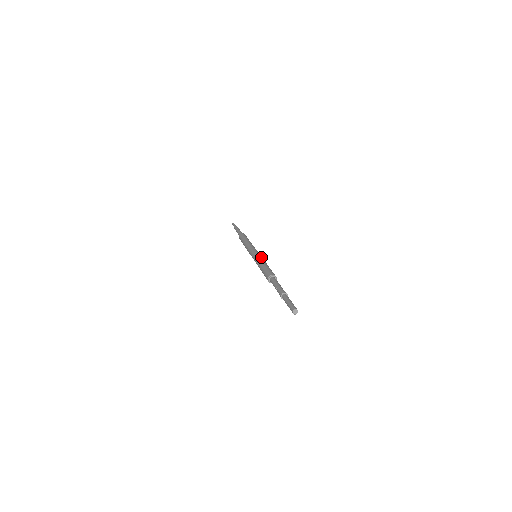
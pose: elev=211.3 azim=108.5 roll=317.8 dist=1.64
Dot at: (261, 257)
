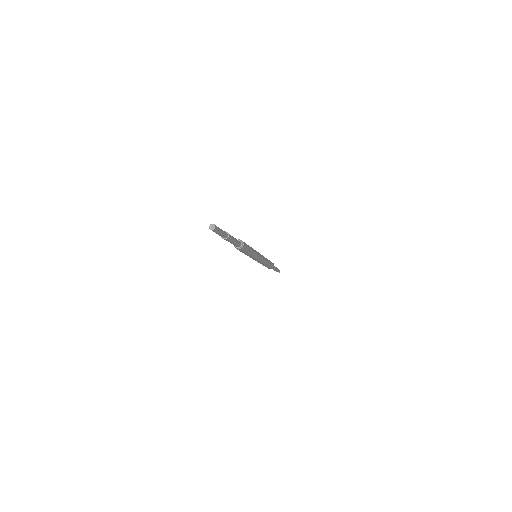
Dot at: occluded
